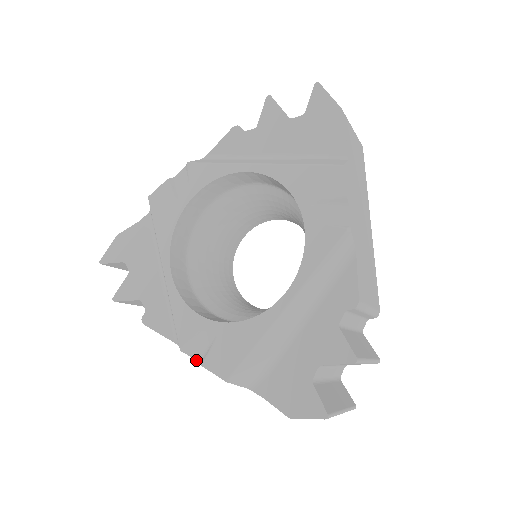
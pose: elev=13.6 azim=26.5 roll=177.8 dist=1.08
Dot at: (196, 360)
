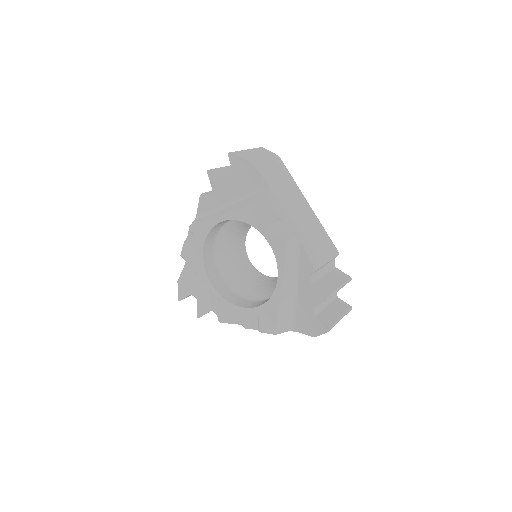
Dot at: occluded
